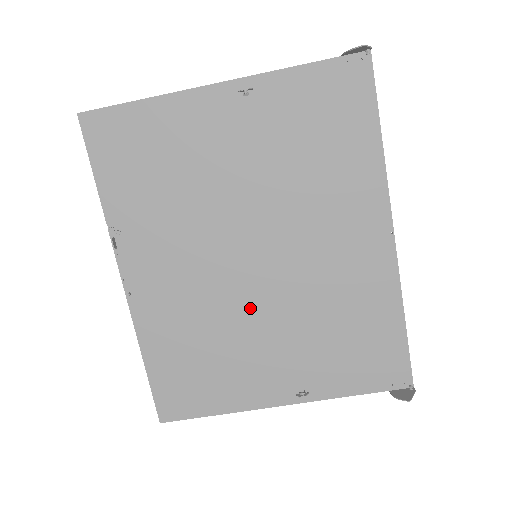
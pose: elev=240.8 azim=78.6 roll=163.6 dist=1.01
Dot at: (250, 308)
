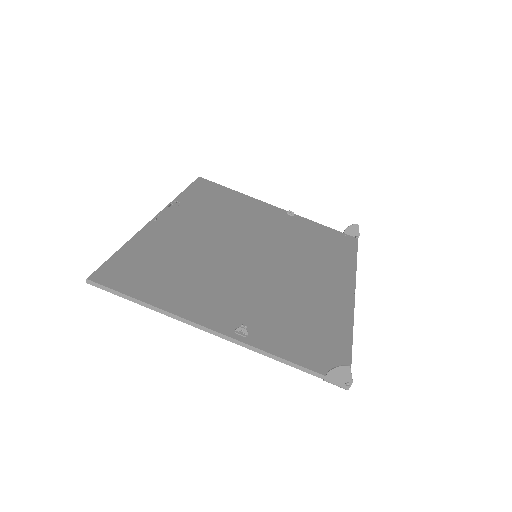
Dot at: (234, 269)
